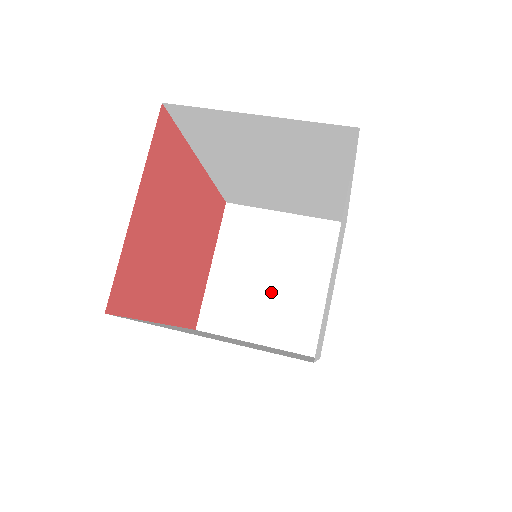
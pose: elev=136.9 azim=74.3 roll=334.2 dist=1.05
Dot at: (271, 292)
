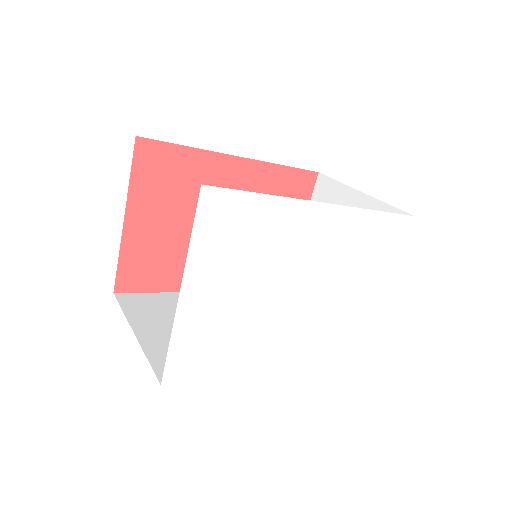
Dot at: occluded
